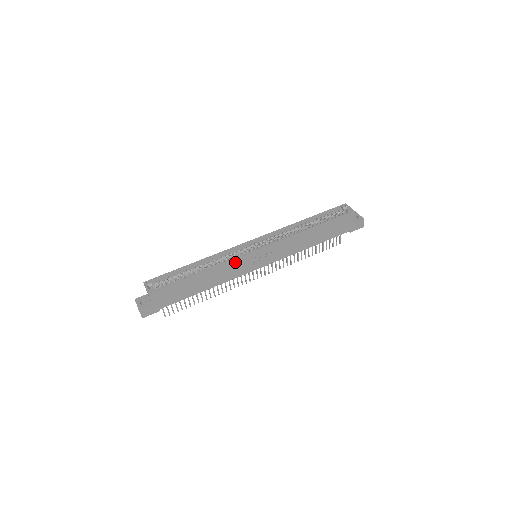
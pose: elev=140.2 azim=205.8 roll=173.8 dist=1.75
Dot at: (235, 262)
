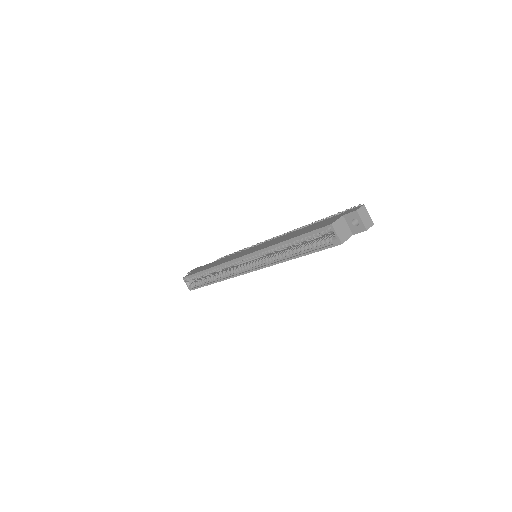
Dot at: occluded
